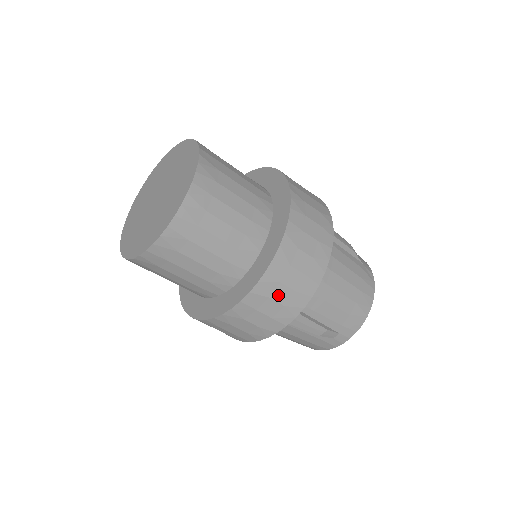
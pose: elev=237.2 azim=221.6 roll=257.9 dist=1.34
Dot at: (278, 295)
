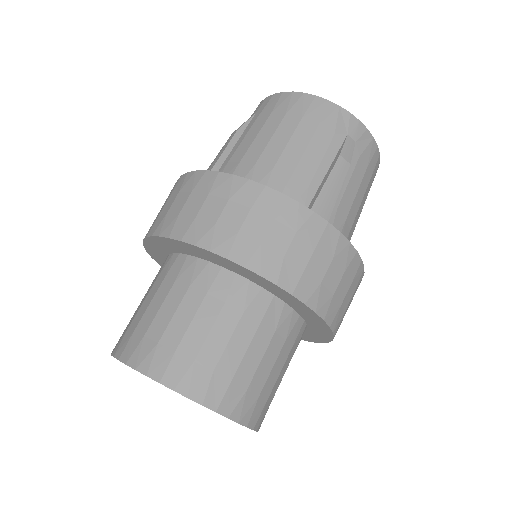
Dot at: occluded
